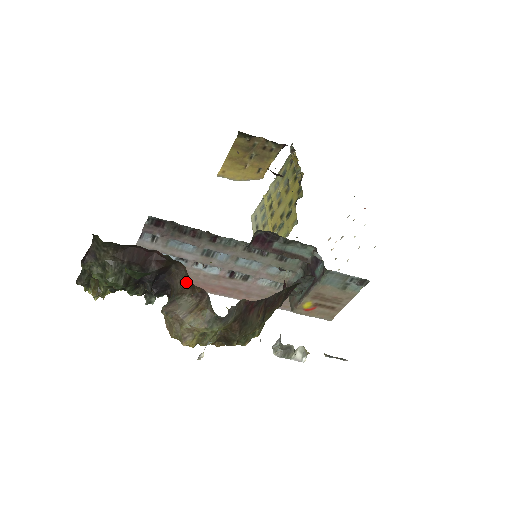
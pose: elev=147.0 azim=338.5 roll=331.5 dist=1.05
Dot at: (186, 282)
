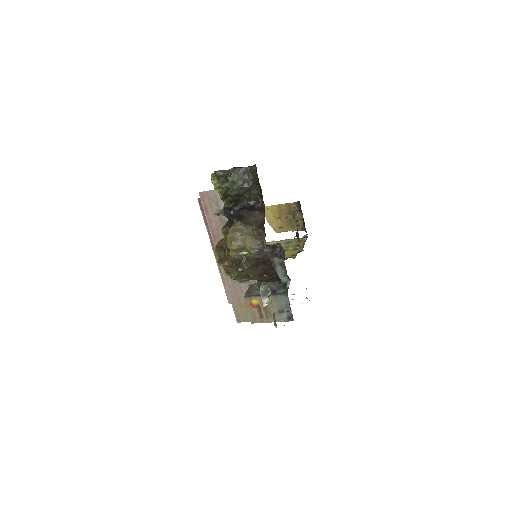
Dot at: (258, 223)
